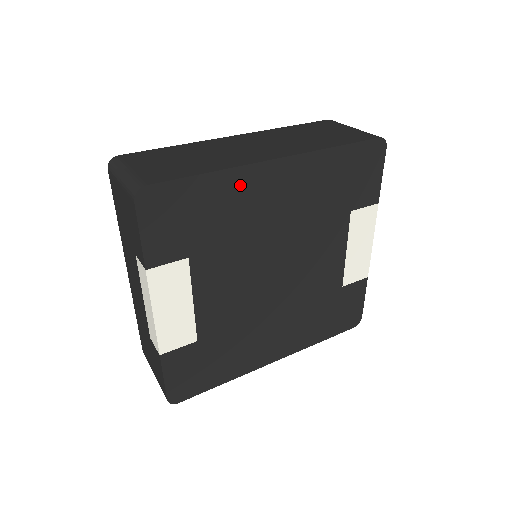
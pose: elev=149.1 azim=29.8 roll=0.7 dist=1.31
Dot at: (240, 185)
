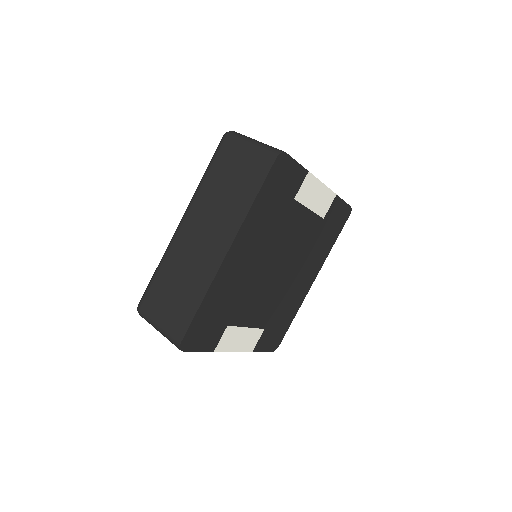
Dot at: (221, 284)
